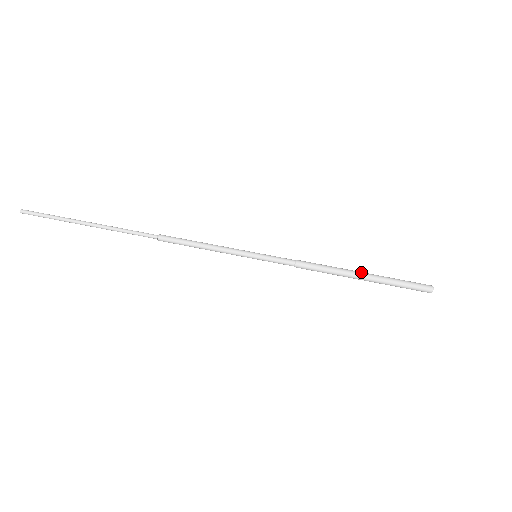
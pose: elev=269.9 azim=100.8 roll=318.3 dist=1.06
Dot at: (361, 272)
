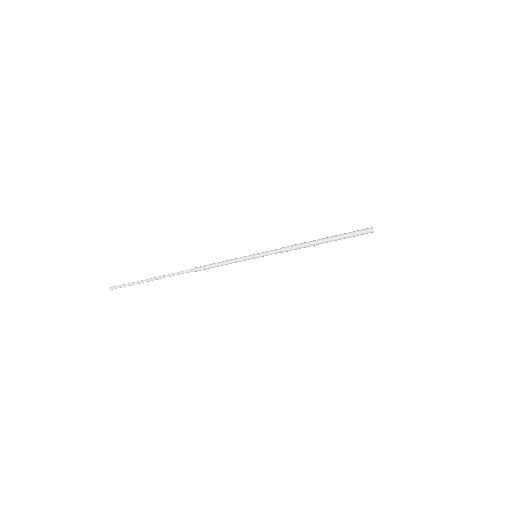
Dot at: (324, 241)
